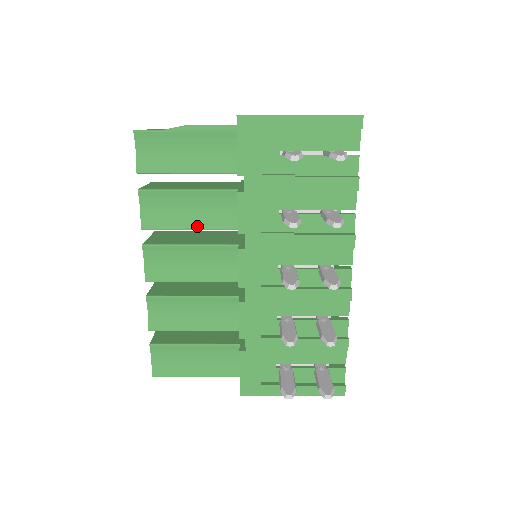
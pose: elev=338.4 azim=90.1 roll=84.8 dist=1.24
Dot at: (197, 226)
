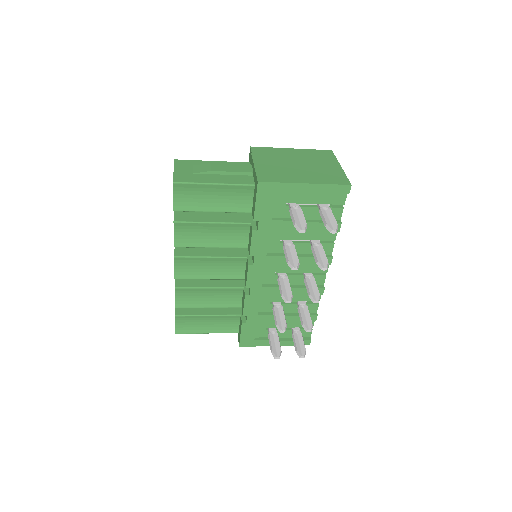
Dot at: (217, 245)
